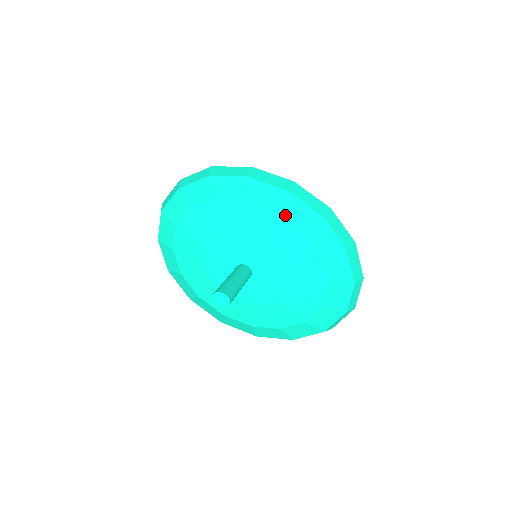
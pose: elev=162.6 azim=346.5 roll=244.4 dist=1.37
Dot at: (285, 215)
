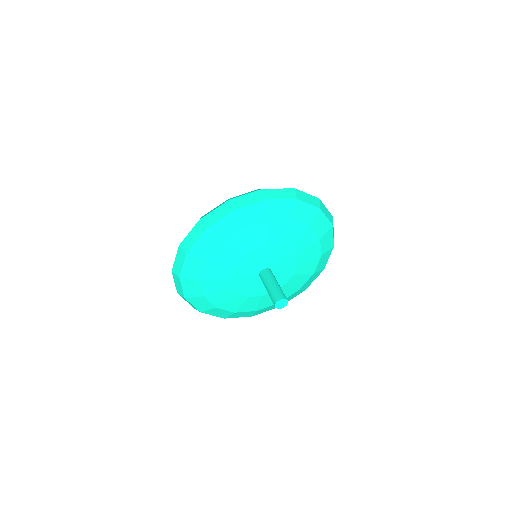
Dot at: (250, 224)
